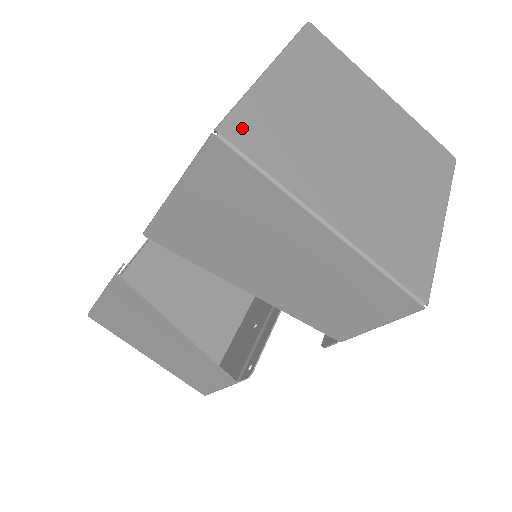
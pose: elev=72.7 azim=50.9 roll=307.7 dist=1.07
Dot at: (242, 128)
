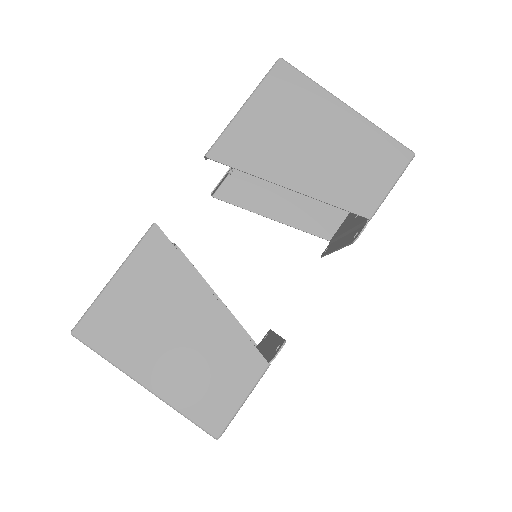
Dot at: occluded
